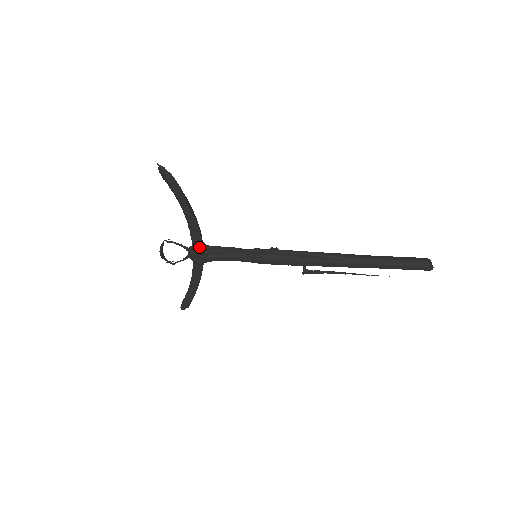
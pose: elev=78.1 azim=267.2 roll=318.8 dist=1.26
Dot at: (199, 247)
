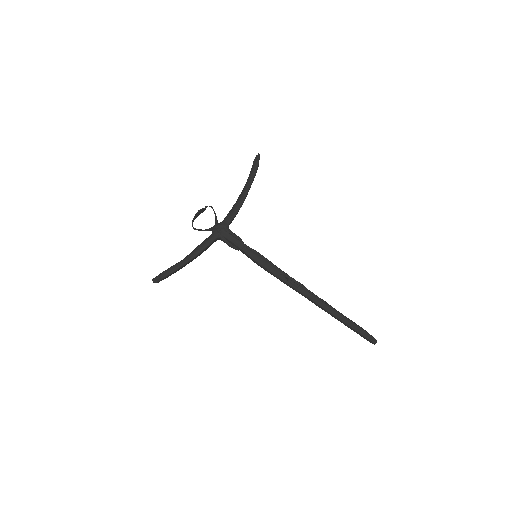
Dot at: (229, 220)
